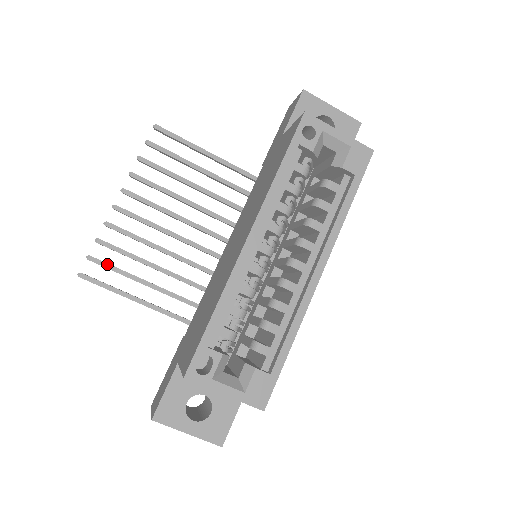
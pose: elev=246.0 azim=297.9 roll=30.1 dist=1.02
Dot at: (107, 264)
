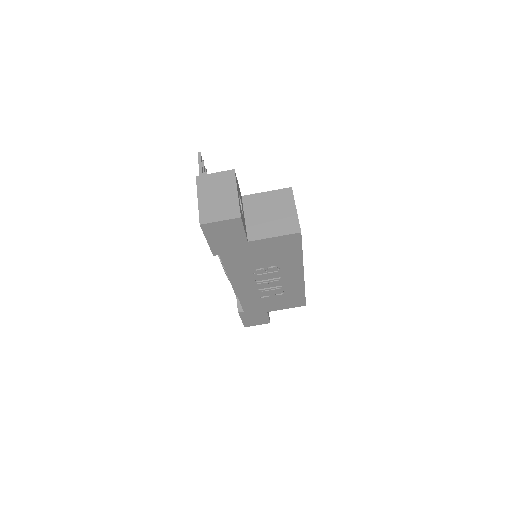
Dot at: occluded
